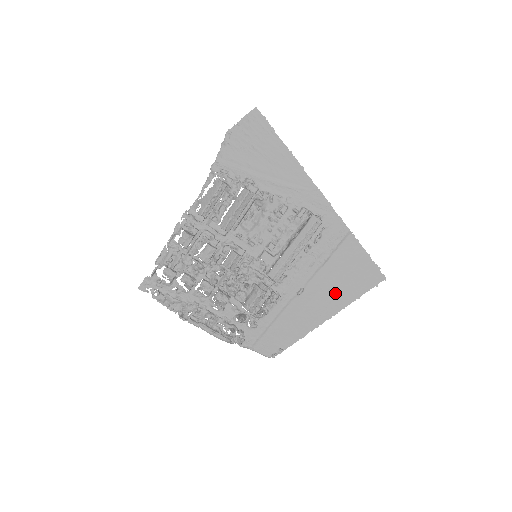
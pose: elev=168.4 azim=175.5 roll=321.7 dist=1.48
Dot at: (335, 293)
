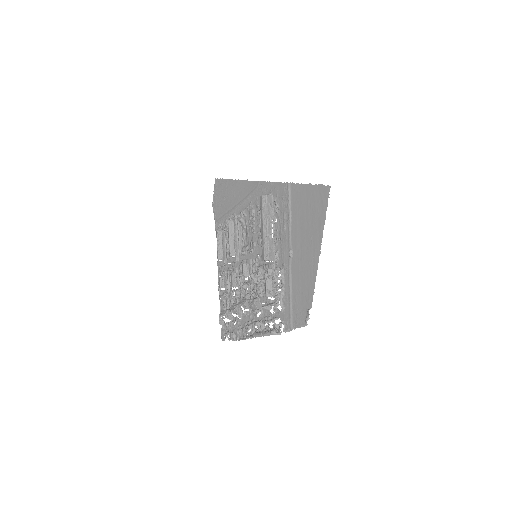
Dot at: (310, 232)
